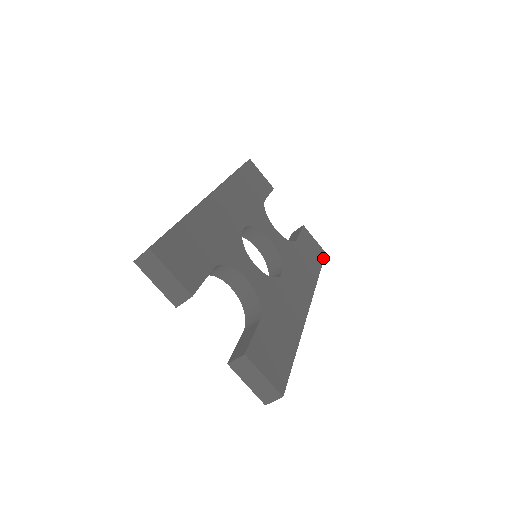
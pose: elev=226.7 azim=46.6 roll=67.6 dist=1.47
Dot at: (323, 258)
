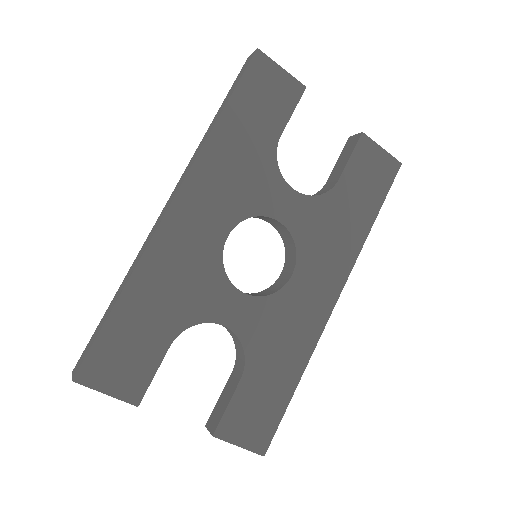
Dot at: (392, 181)
